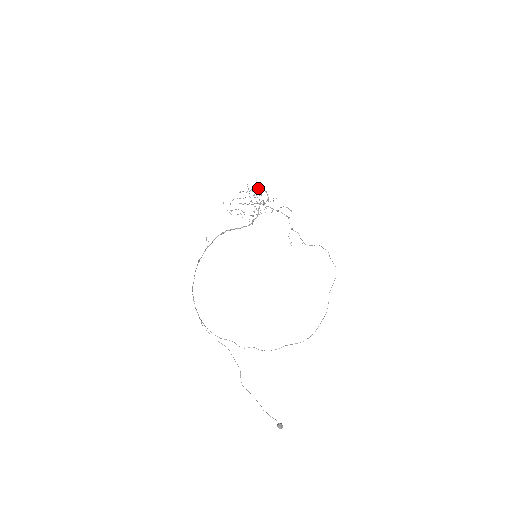
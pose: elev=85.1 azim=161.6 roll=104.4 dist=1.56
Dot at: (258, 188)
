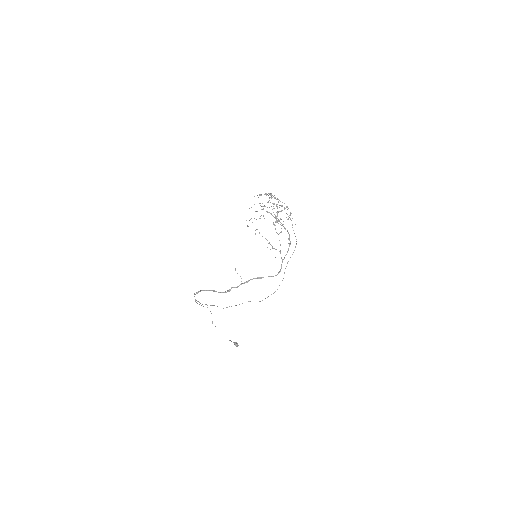
Dot at: occluded
